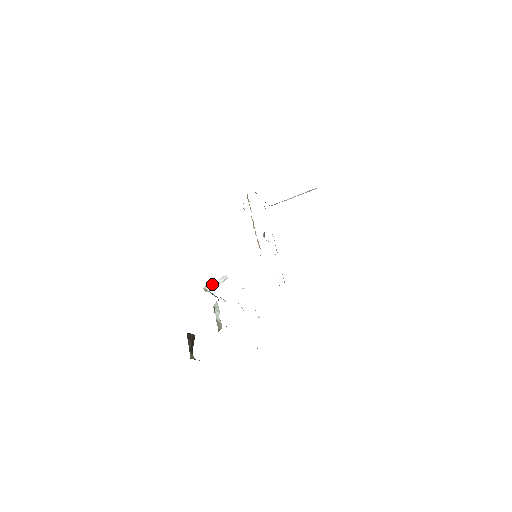
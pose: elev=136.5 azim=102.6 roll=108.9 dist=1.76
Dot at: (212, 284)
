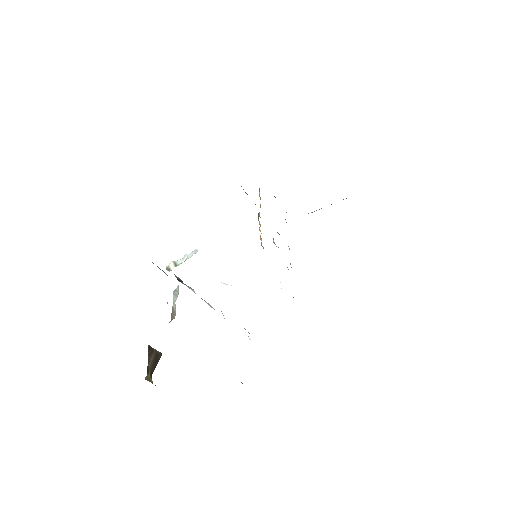
Dot at: (177, 261)
